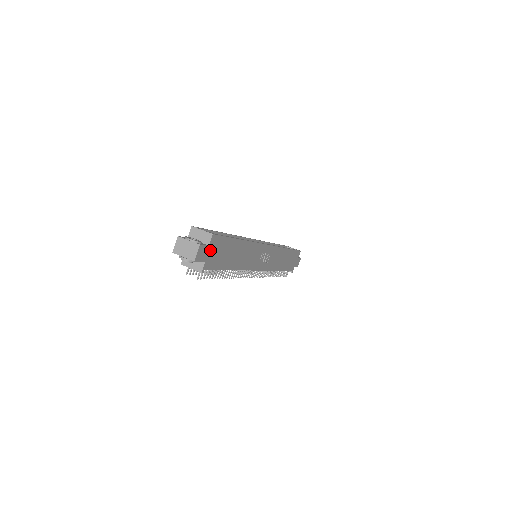
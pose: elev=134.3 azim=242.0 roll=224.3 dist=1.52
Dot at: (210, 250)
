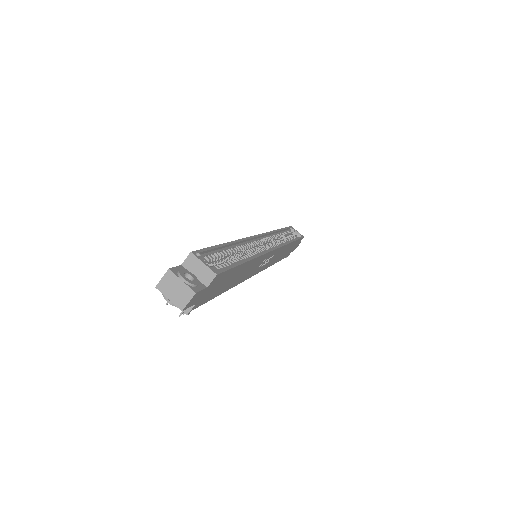
Dot at: (207, 290)
